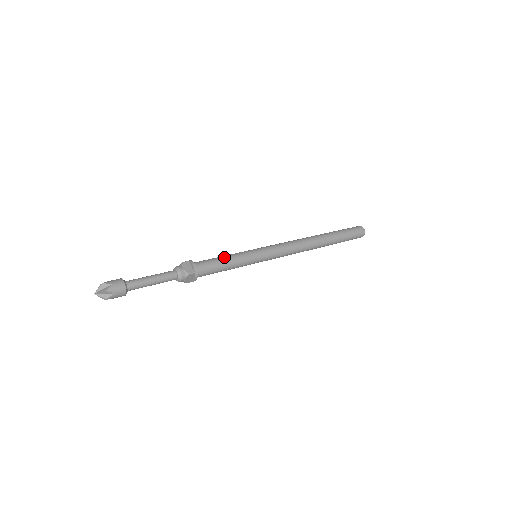
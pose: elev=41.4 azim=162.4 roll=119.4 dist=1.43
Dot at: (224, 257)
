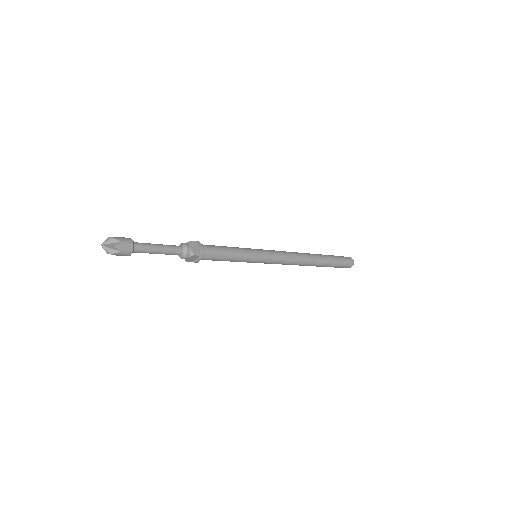
Dot at: (229, 248)
